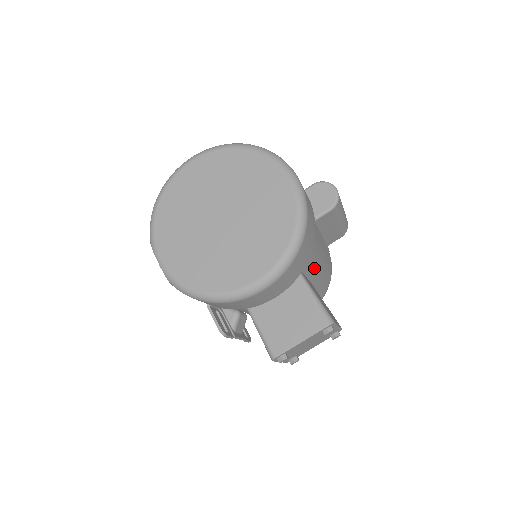
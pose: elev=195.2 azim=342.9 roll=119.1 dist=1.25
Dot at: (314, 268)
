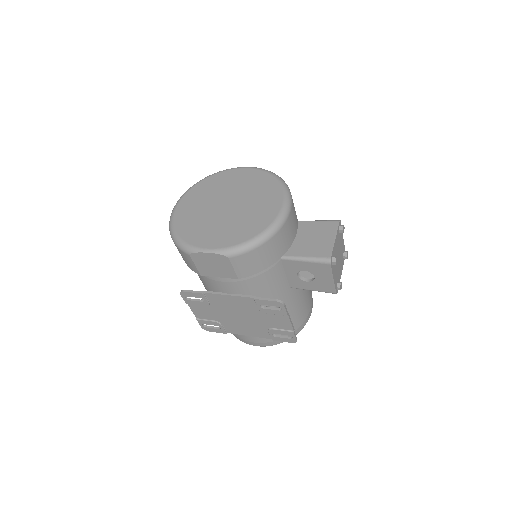
Dot at: occluded
